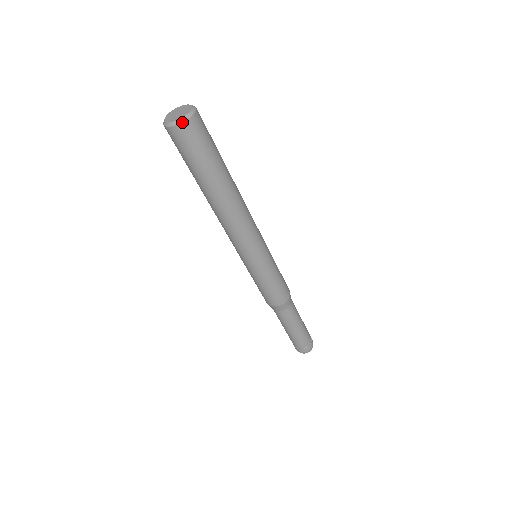
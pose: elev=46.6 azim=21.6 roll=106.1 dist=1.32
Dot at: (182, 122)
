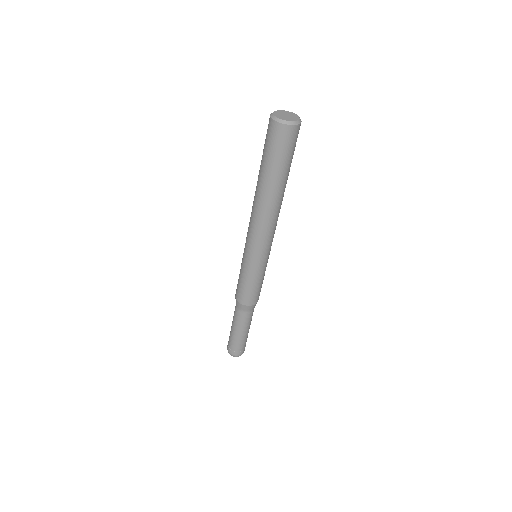
Dot at: (287, 124)
